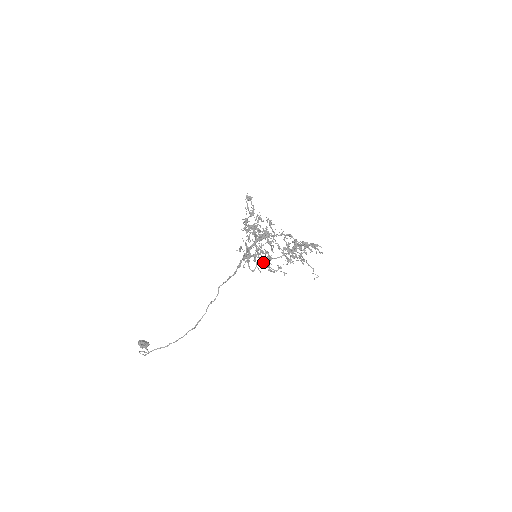
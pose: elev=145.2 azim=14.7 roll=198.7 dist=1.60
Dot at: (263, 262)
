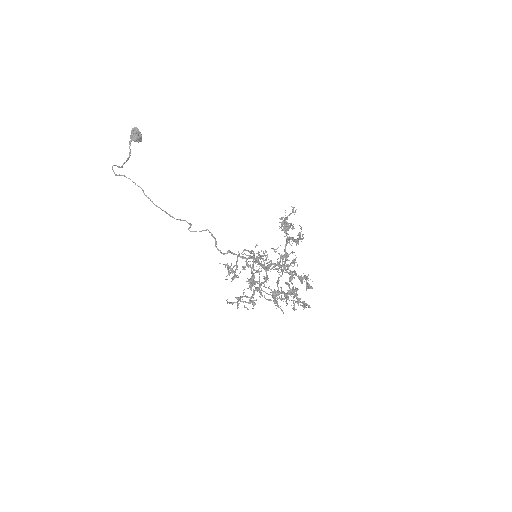
Dot at: (253, 268)
